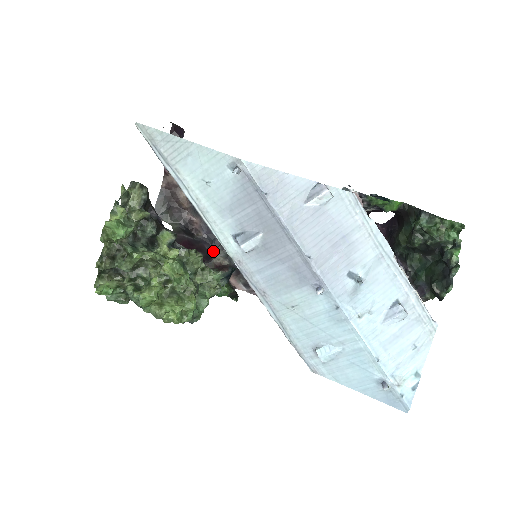
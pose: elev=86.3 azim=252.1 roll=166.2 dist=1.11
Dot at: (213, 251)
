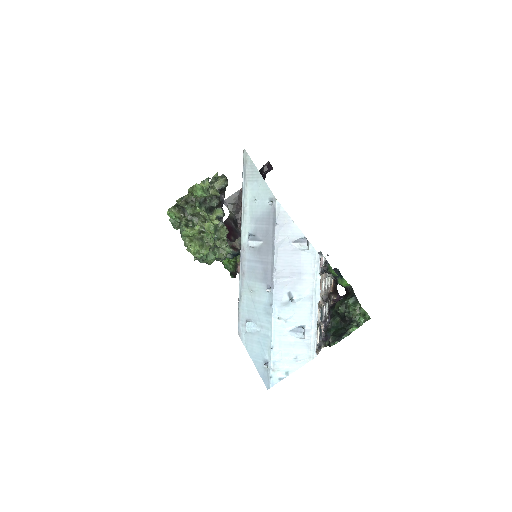
Dot at: occluded
